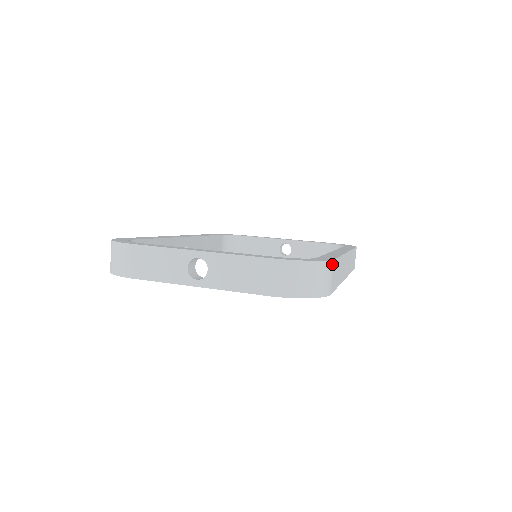
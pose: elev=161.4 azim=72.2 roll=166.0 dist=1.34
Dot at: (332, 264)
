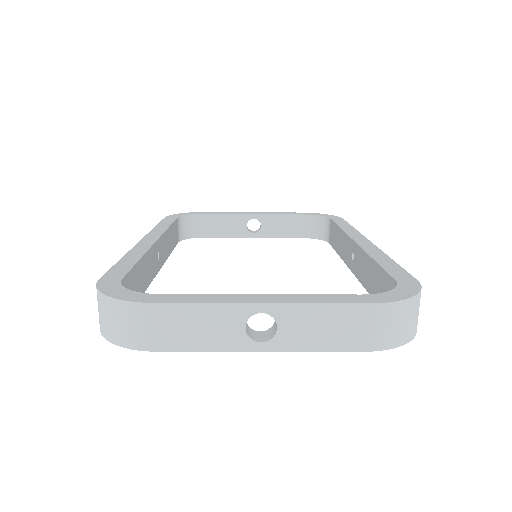
Dot at: occluded
